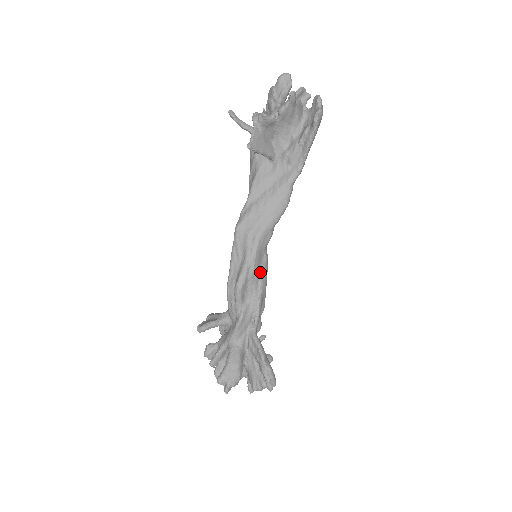
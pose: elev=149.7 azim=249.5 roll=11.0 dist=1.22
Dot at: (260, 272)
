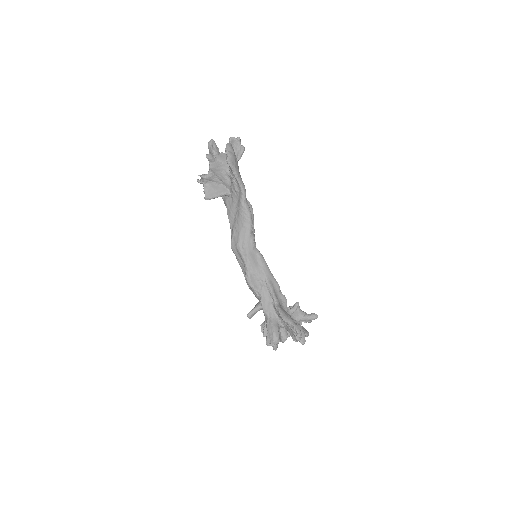
Dot at: (259, 265)
